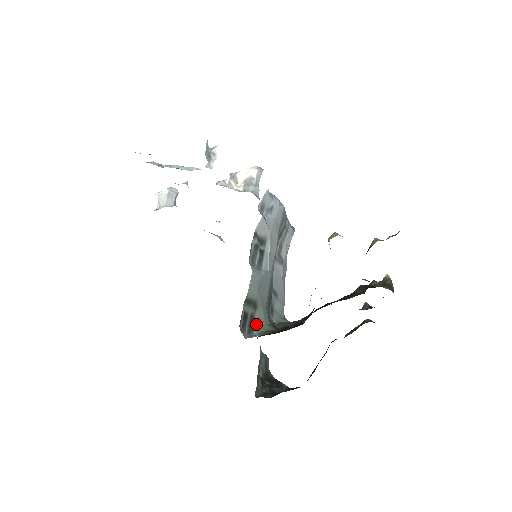
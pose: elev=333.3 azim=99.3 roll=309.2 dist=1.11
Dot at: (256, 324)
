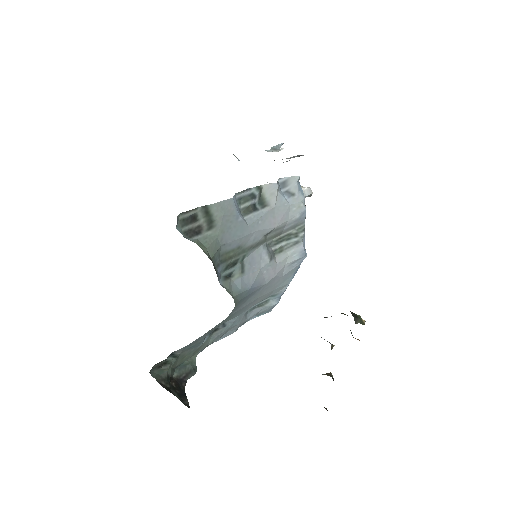
Dot at: (198, 238)
